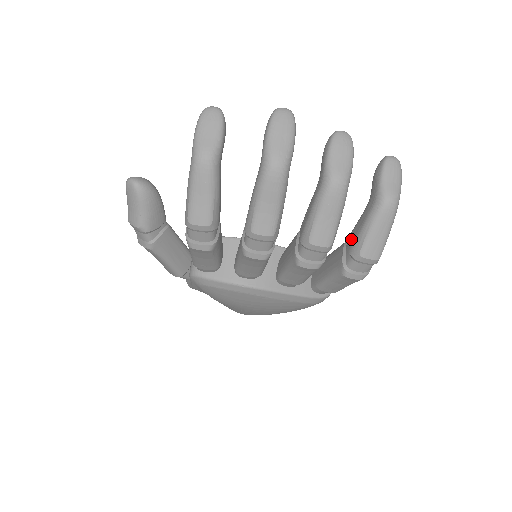
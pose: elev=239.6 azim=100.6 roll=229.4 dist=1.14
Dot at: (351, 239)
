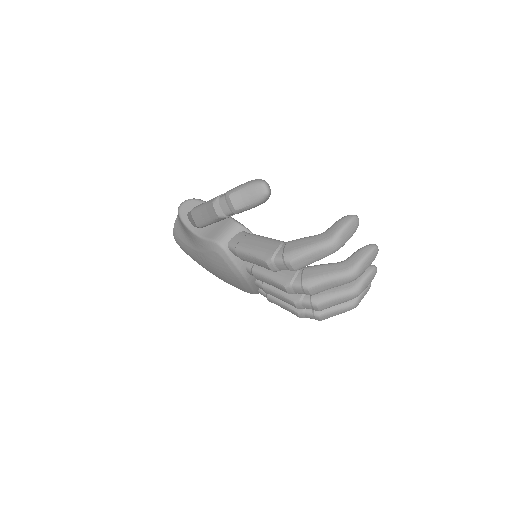
Dot at: occluded
